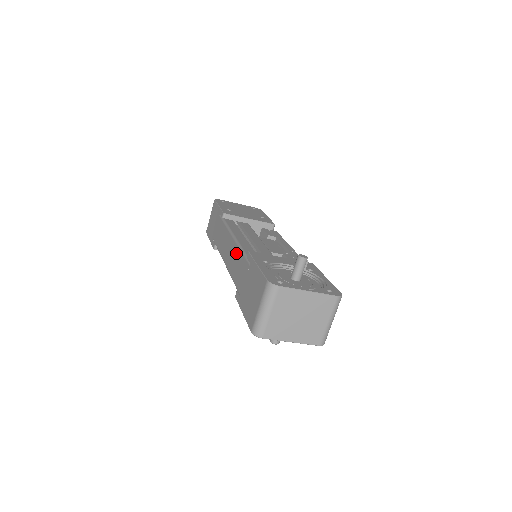
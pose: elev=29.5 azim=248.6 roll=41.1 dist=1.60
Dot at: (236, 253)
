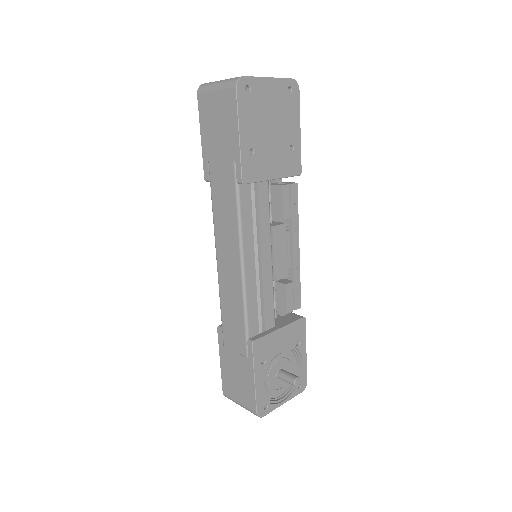
Dot at: (237, 301)
